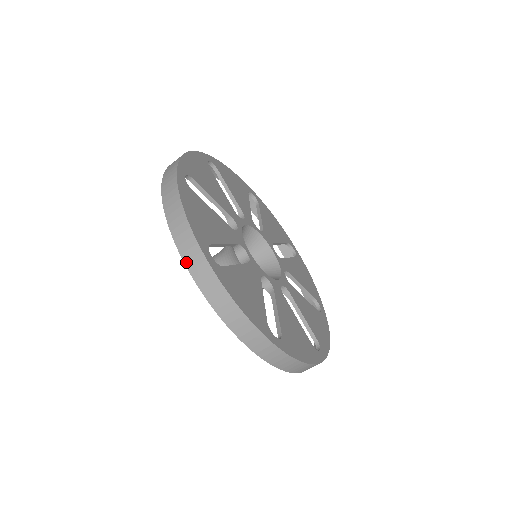
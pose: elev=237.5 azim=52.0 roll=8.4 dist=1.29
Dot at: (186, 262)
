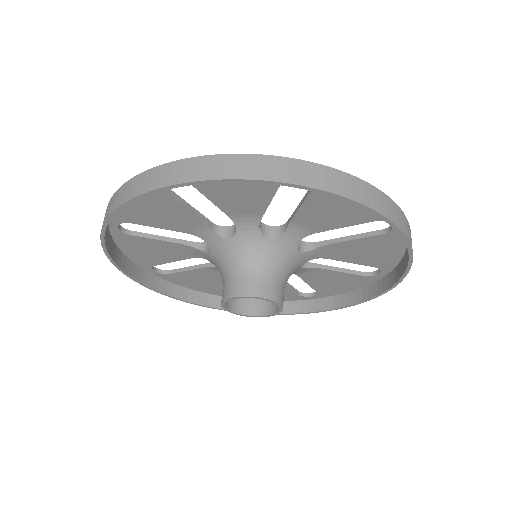
Dot at: (301, 183)
